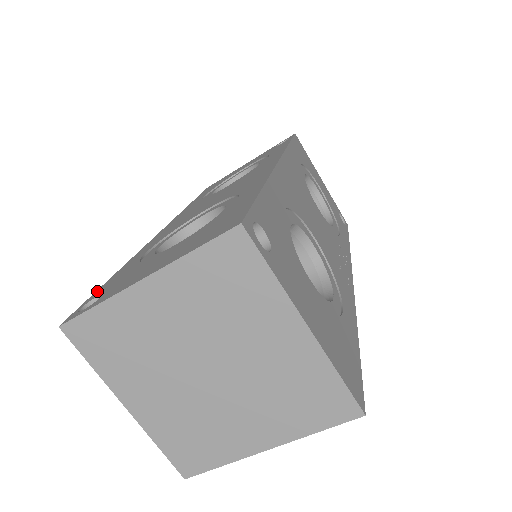
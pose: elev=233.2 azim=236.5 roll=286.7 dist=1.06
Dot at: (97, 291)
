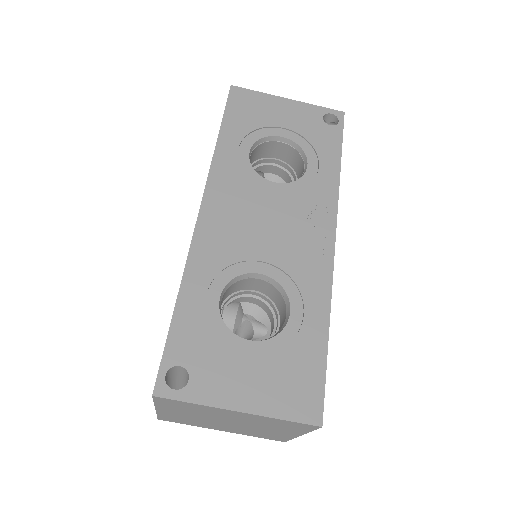
Dot at: occluded
